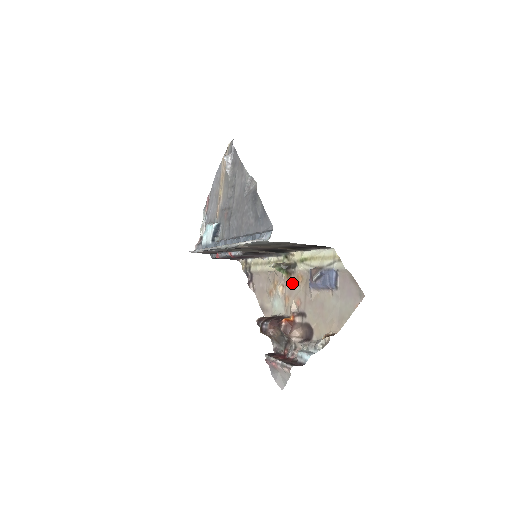
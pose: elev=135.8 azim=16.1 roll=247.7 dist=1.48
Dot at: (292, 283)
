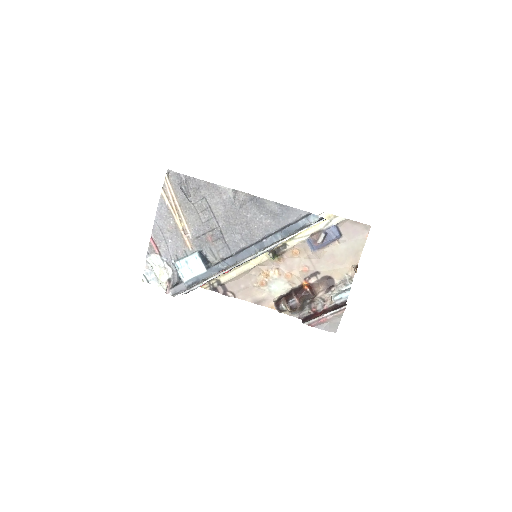
Dot at: (288, 260)
